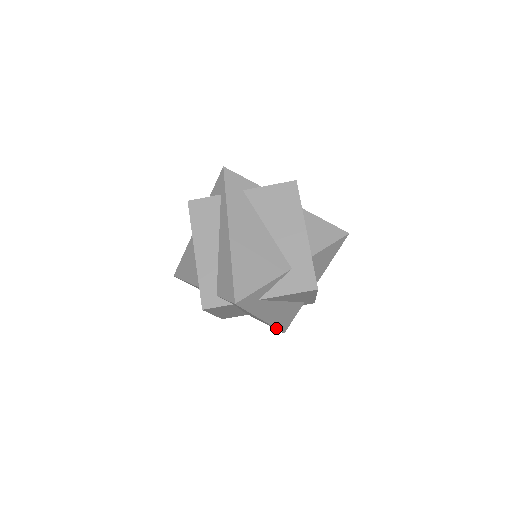
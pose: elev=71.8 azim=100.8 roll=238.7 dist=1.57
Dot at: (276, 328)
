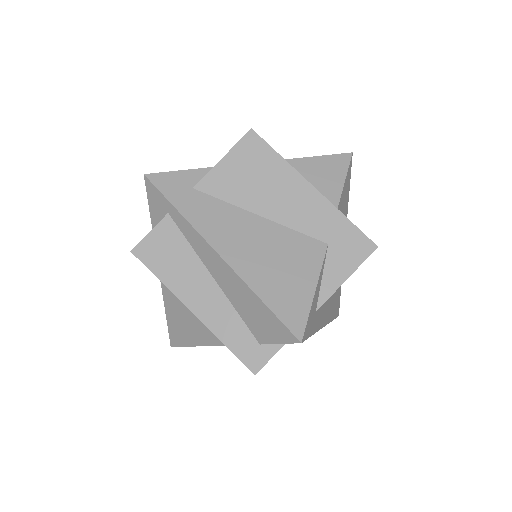
Dot at: occluded
